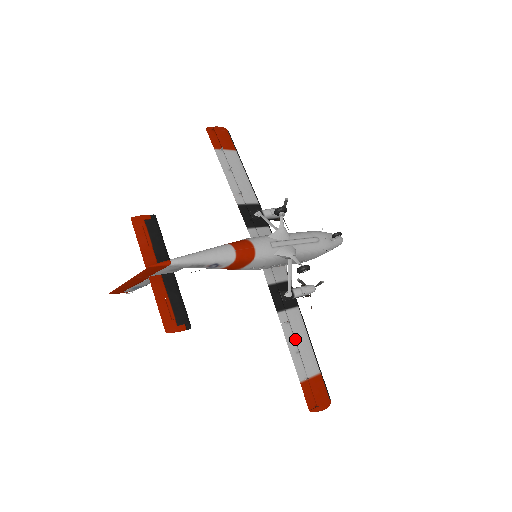
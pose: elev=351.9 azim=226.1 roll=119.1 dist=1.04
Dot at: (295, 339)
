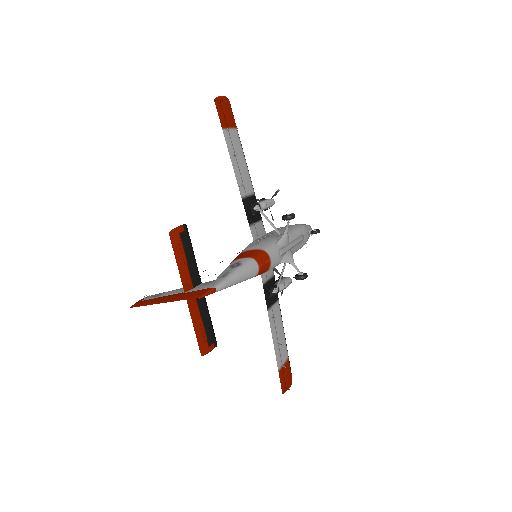
Dot at: (277, 332)
